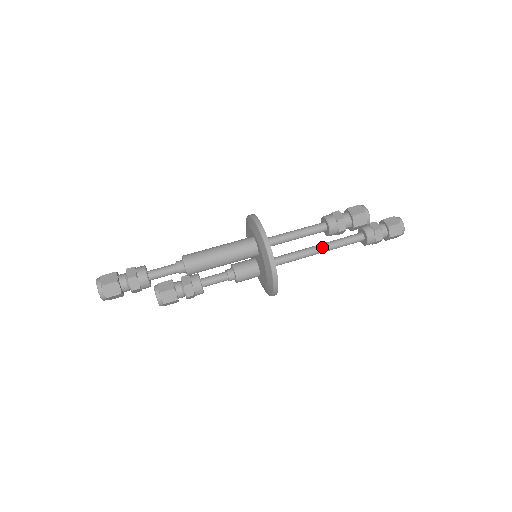
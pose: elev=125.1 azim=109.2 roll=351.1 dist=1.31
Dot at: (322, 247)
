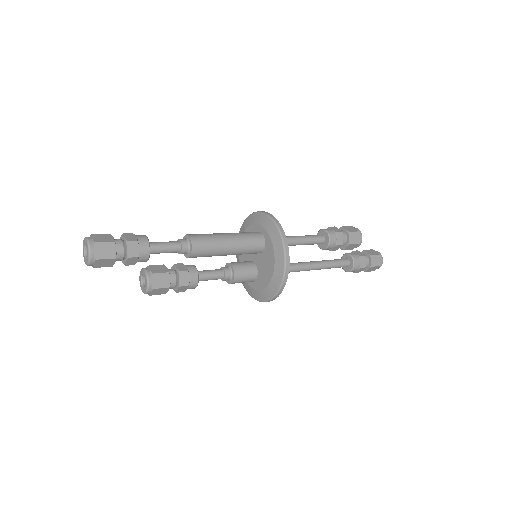
Dot at: (314, 263)
